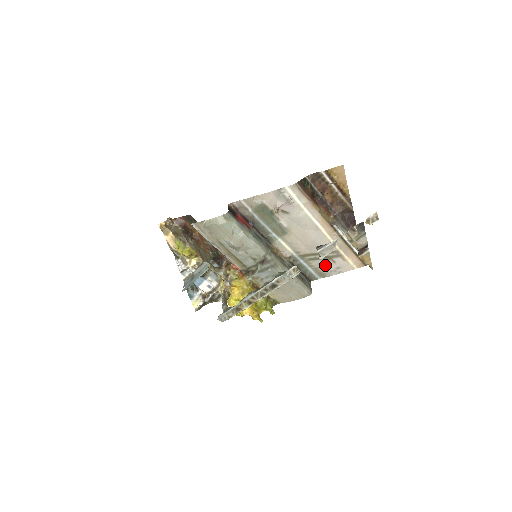
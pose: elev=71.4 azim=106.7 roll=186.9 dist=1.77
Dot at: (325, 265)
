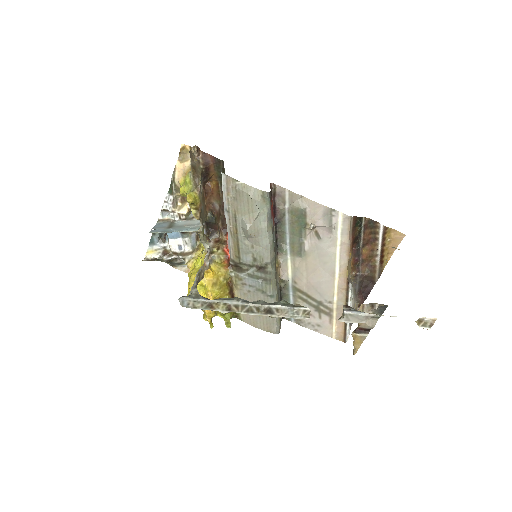
Dot at: occluded
